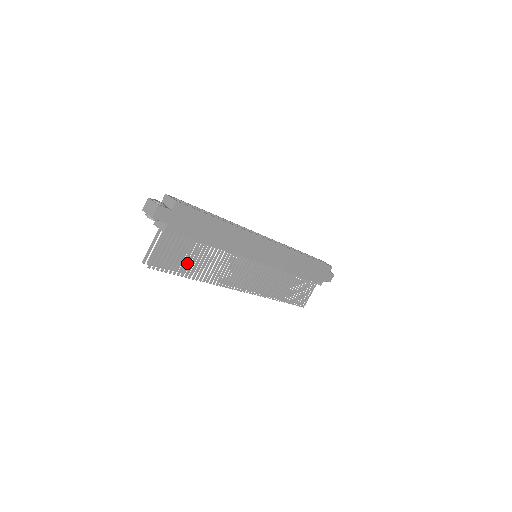
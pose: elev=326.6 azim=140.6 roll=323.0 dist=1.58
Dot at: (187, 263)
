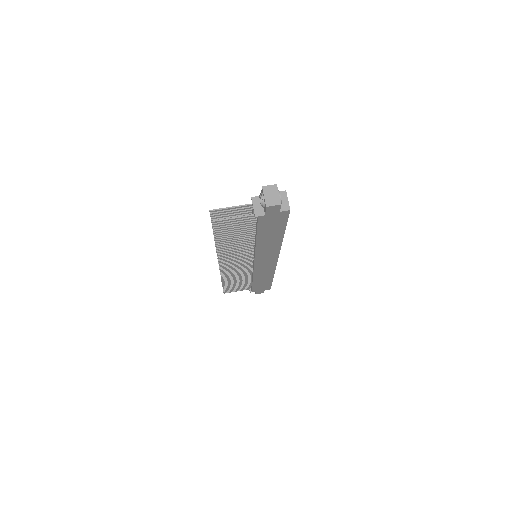
Dot at: (230, 236)
